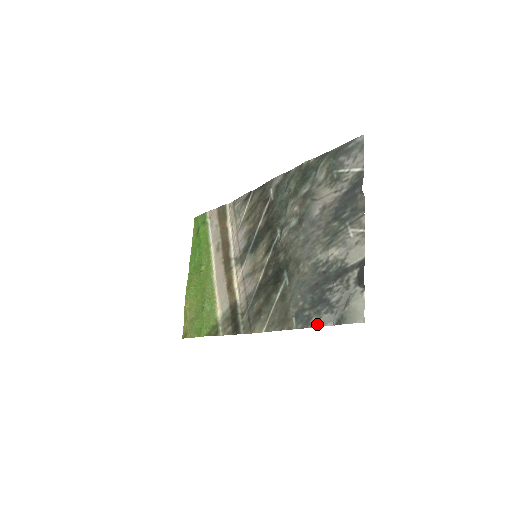
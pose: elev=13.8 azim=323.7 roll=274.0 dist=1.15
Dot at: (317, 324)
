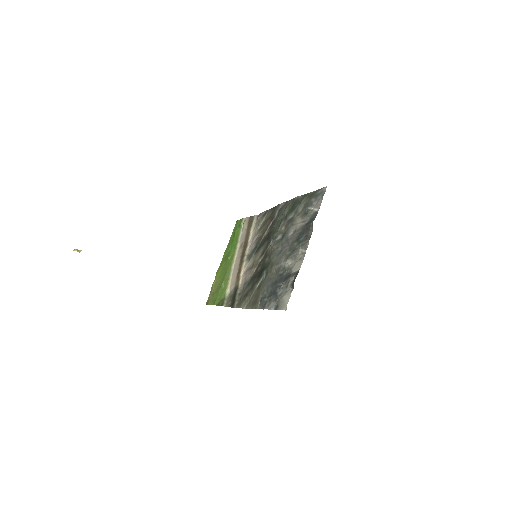
Dot at: (267, 307)
